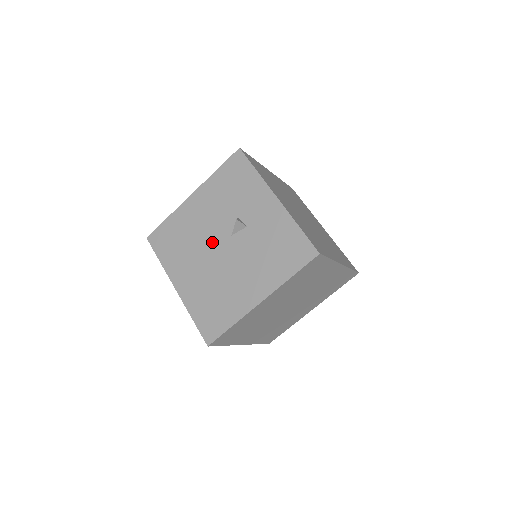
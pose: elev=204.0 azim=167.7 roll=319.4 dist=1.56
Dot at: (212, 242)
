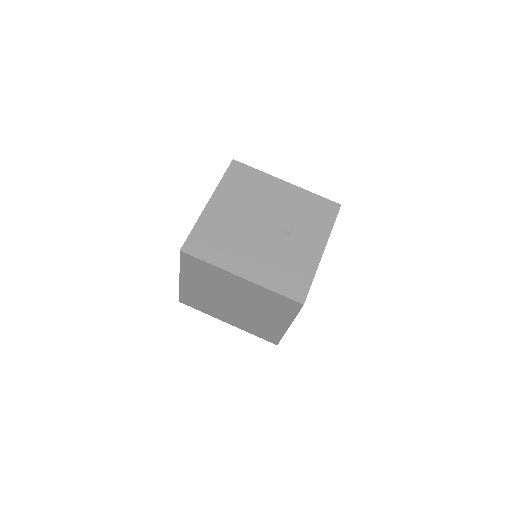
Dot at: (262, 215)
